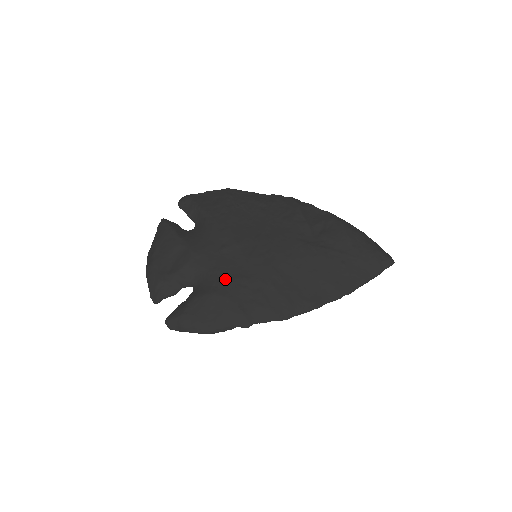
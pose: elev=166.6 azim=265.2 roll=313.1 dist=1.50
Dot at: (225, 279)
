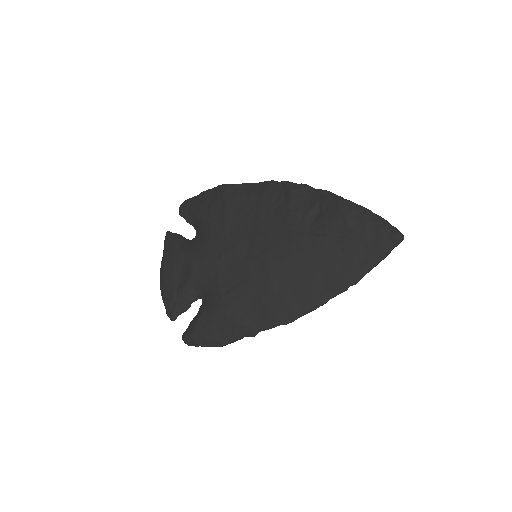
Dot at: (226, 290)
